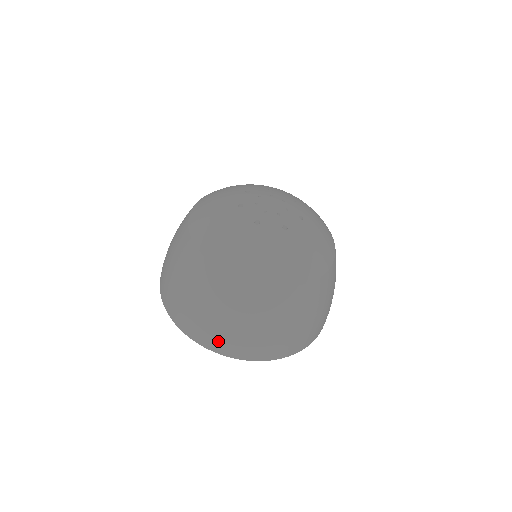
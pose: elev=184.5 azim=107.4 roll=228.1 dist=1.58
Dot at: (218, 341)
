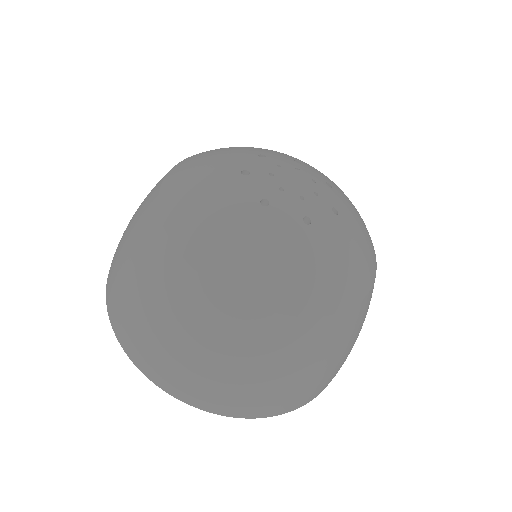
Dot at: (167, 374)
